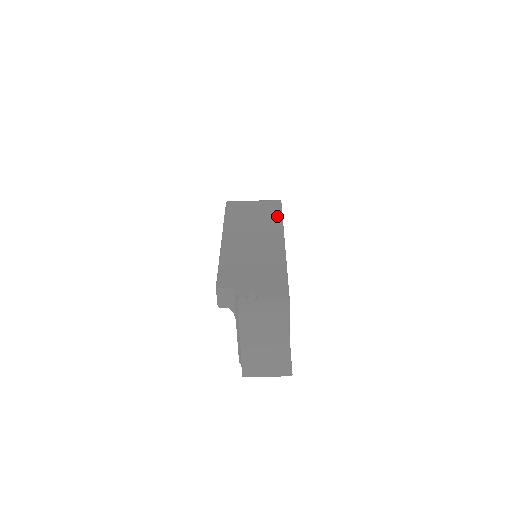
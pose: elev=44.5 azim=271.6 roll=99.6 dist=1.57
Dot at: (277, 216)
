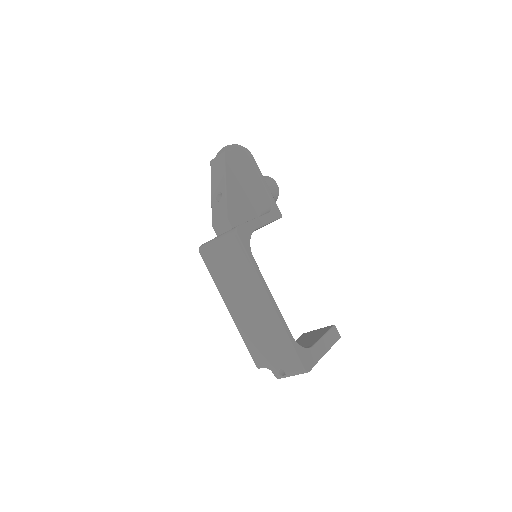
Dot at: (247, 264)
